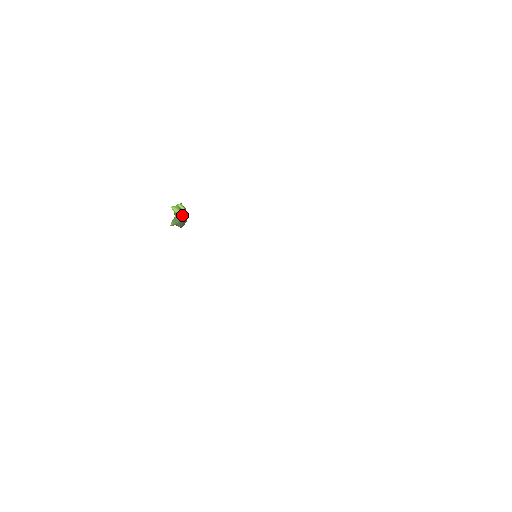
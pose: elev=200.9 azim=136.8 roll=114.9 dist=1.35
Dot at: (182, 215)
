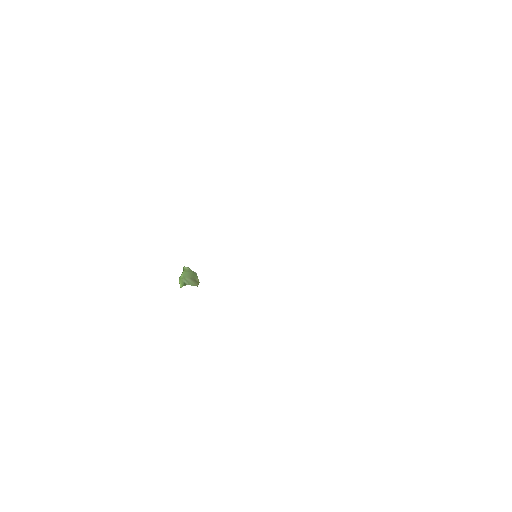
Dot at: (185, 273)
